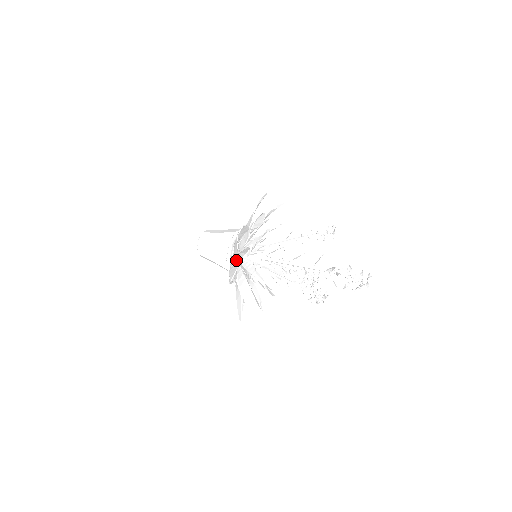
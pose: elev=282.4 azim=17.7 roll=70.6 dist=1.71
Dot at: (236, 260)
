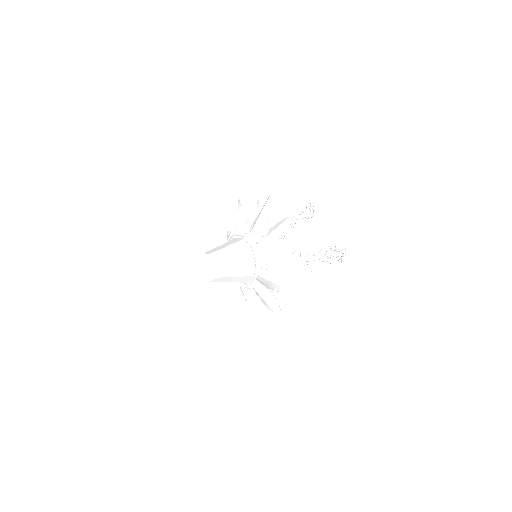
Dot at: (268, 292)
